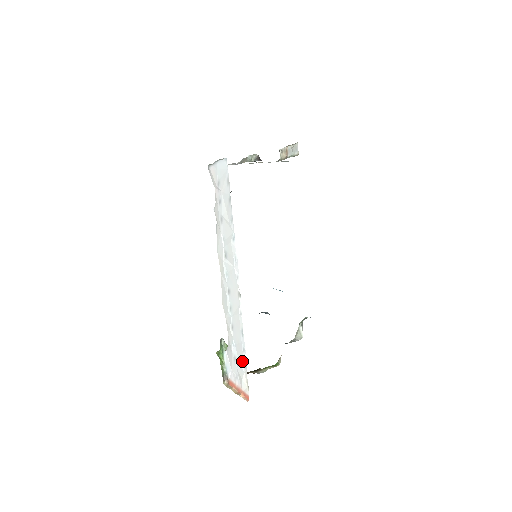
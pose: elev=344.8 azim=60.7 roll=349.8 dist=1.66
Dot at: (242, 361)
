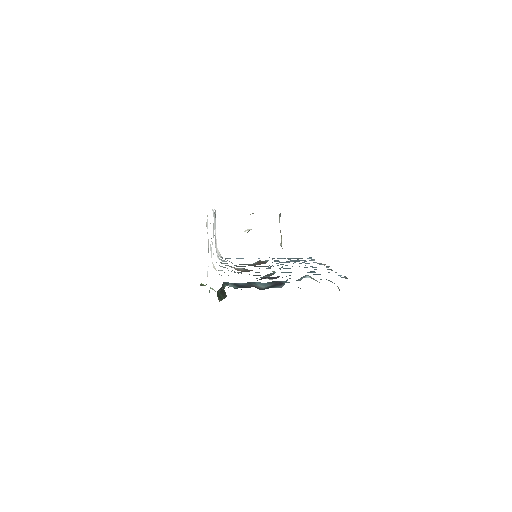
Dot at: occluded
